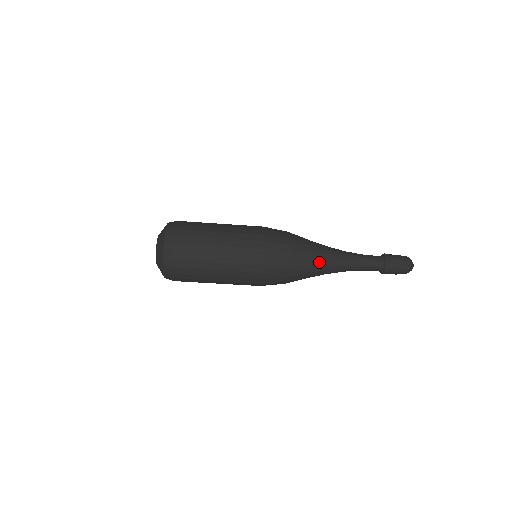
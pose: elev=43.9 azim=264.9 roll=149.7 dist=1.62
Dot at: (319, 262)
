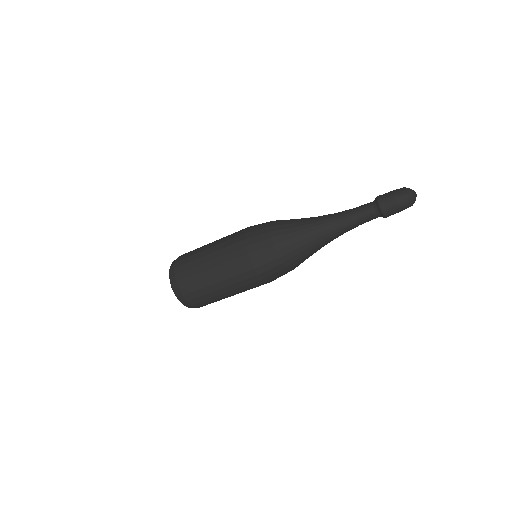
Dot at: (314, 249)
